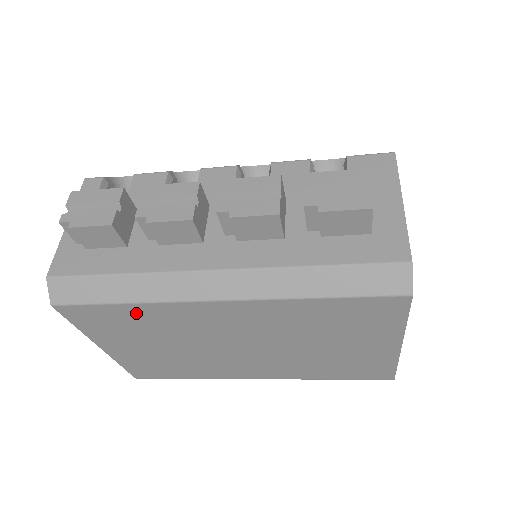
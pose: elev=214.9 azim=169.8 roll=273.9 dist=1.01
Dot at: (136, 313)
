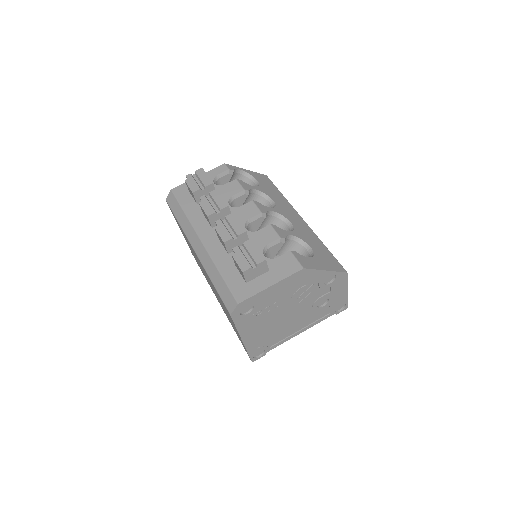
Dot at: occluded
